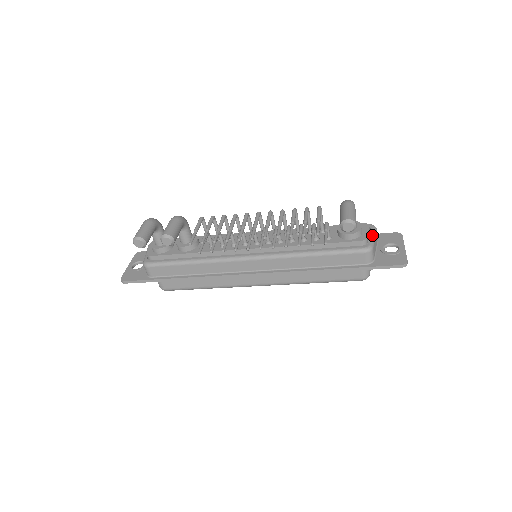
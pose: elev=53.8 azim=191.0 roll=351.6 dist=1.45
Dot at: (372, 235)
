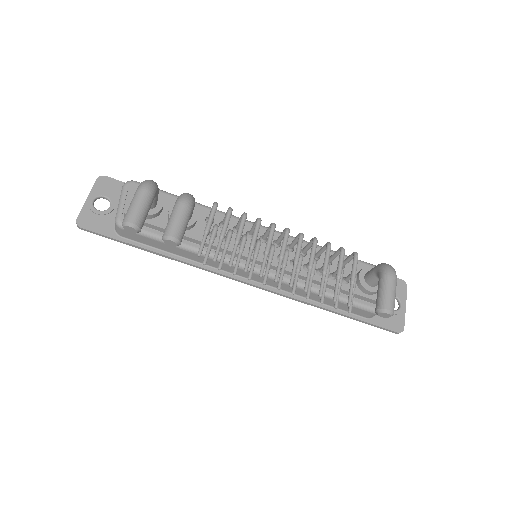
Dot at: occluded
